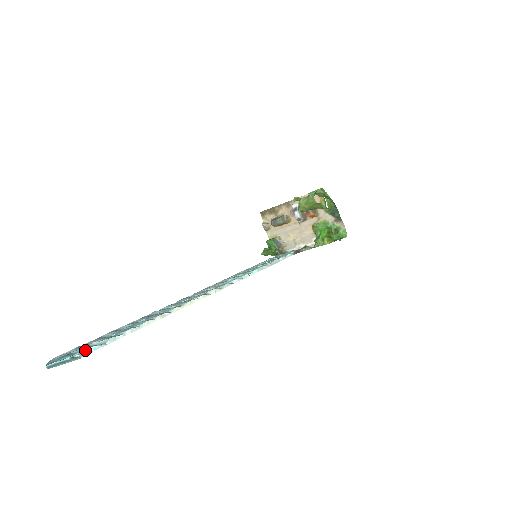
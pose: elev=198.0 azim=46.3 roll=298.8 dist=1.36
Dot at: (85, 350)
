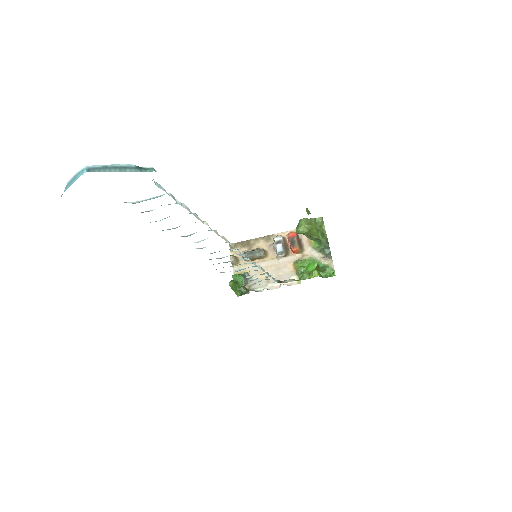
Dot at: occluded
